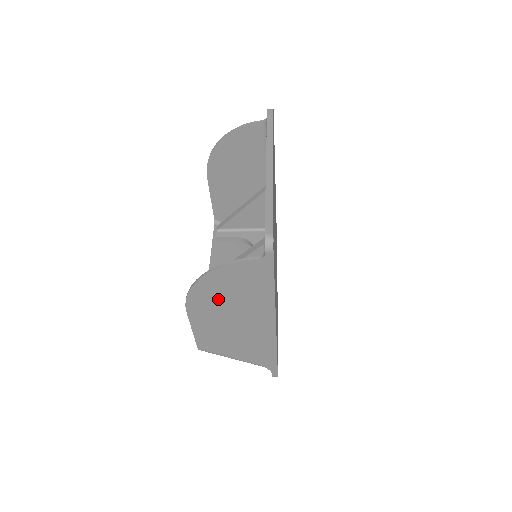
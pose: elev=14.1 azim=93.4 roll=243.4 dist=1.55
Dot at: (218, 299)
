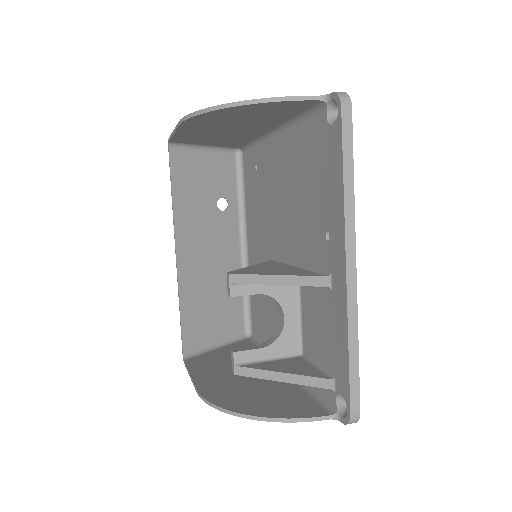
Dot at: occluded
